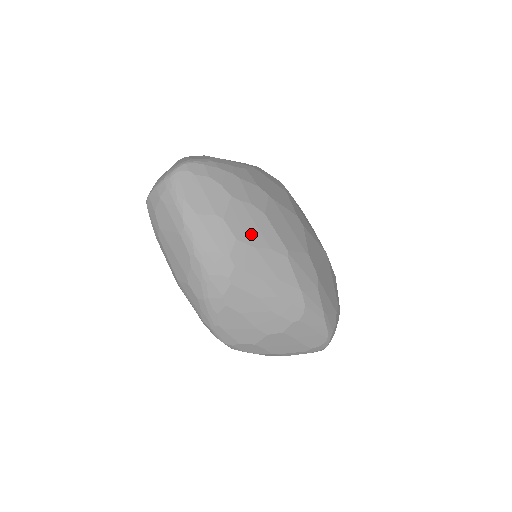
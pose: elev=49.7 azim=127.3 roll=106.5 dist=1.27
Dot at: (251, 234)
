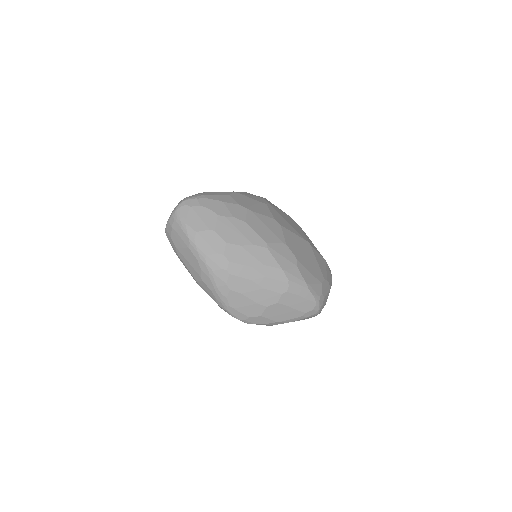
Dot at: (237, 237)
